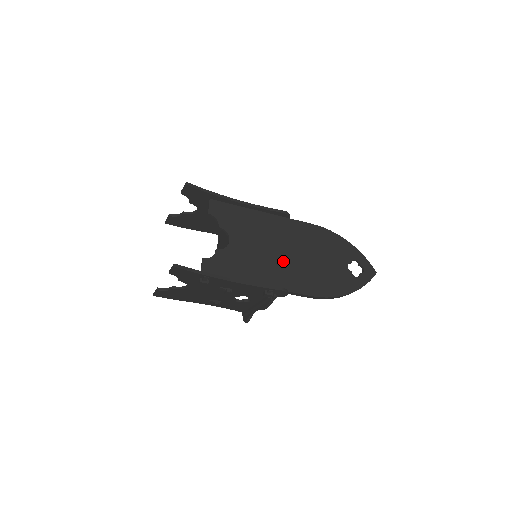
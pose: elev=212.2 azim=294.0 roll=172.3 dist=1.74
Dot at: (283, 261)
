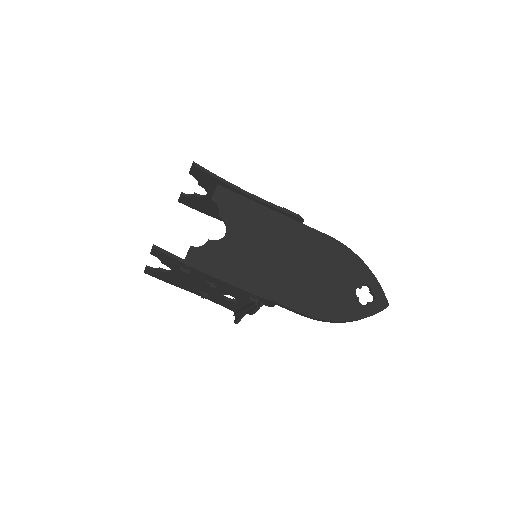
Dot at: (280, 268)
